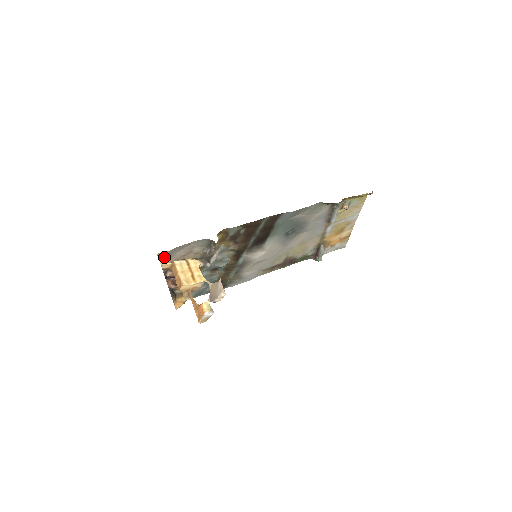
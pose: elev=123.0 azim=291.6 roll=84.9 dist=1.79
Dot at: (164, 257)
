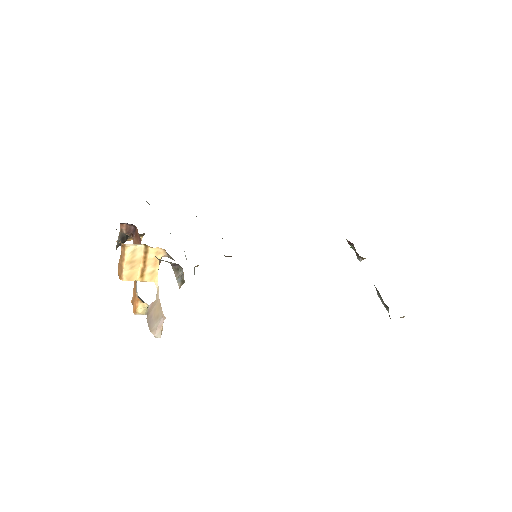
Dot at: occluded
